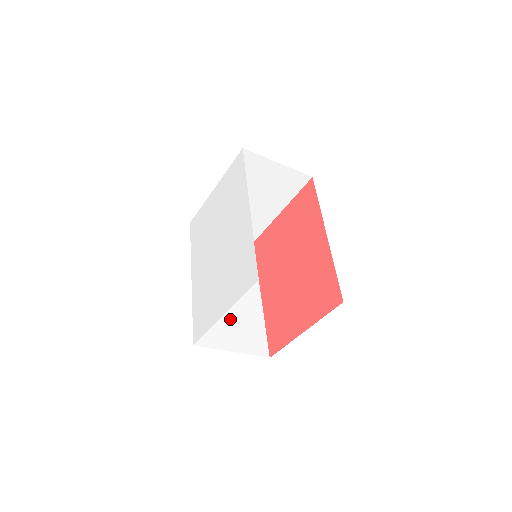
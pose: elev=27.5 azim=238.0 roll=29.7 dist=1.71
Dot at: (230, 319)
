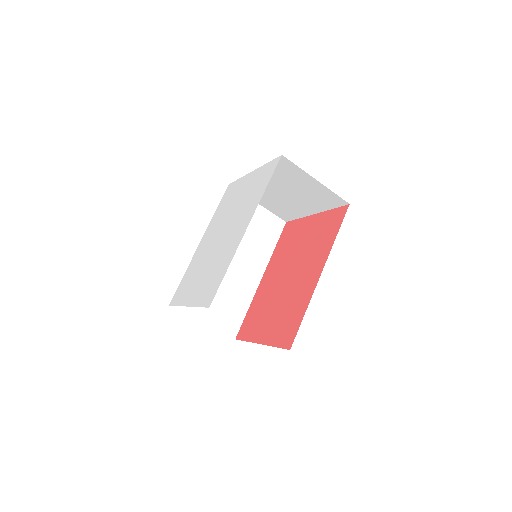
Dot at: (217, 292)
